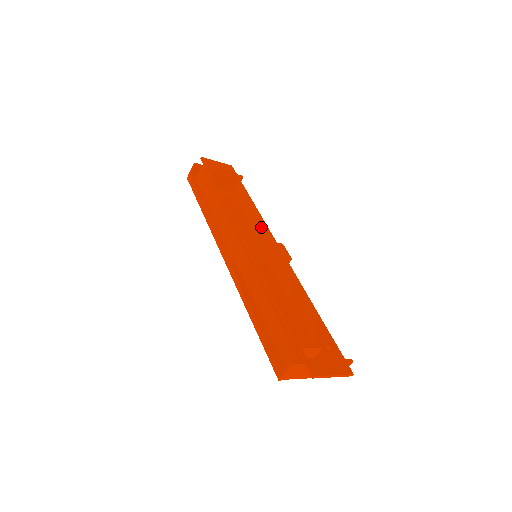
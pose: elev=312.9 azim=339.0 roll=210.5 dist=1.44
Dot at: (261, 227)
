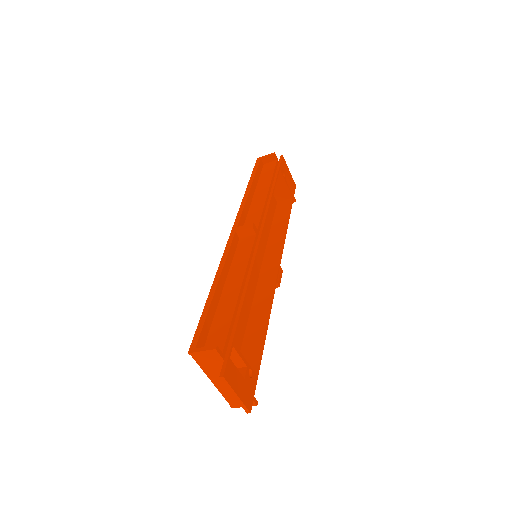
Dot at: (278, 243)
